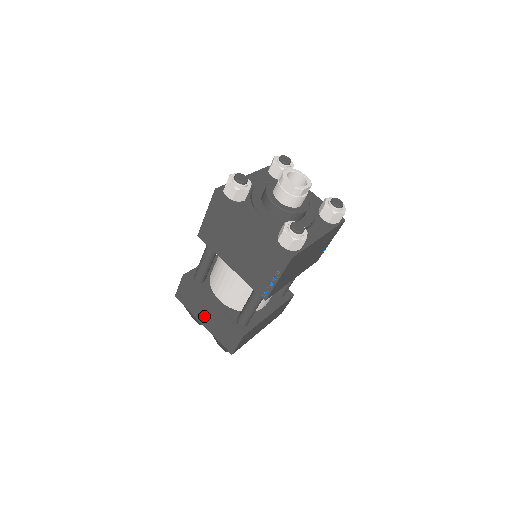
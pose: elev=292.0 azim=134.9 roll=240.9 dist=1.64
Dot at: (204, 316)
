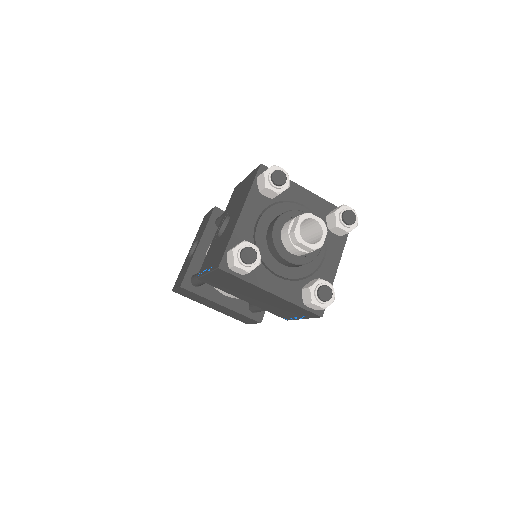
Dot at: (212, 306)
